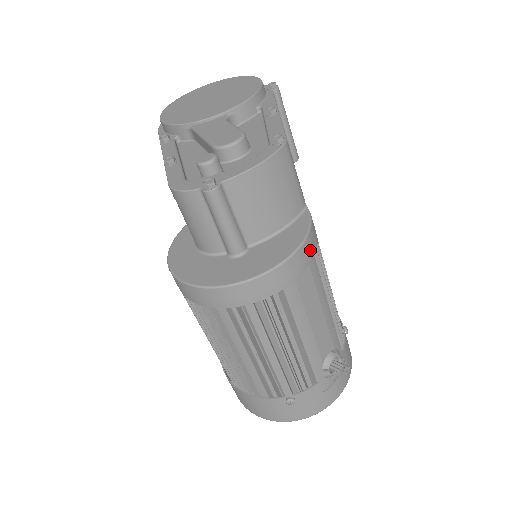
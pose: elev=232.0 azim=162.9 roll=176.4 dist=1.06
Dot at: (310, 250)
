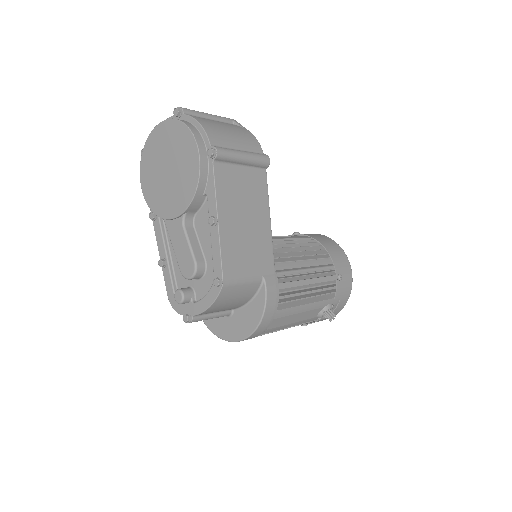
Dot at: (270, 315)
